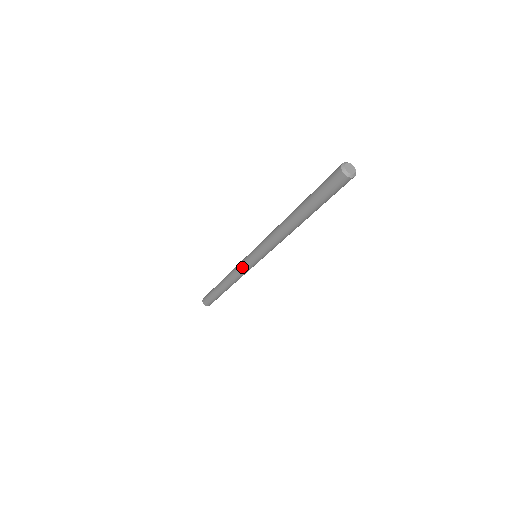
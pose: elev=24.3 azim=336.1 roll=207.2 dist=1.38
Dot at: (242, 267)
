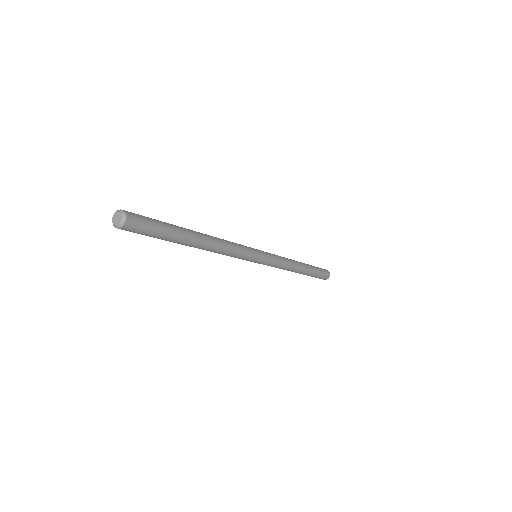
Dot at: occluded
